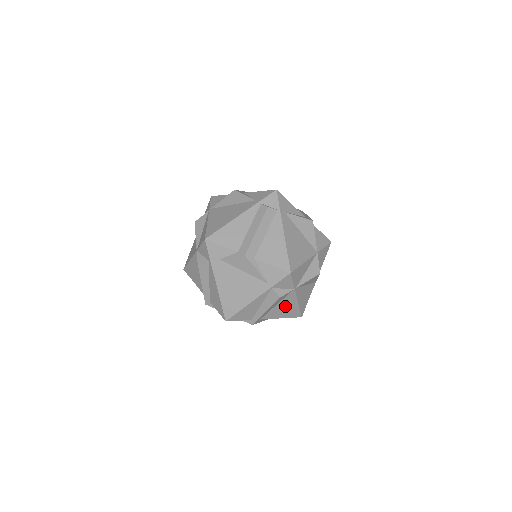
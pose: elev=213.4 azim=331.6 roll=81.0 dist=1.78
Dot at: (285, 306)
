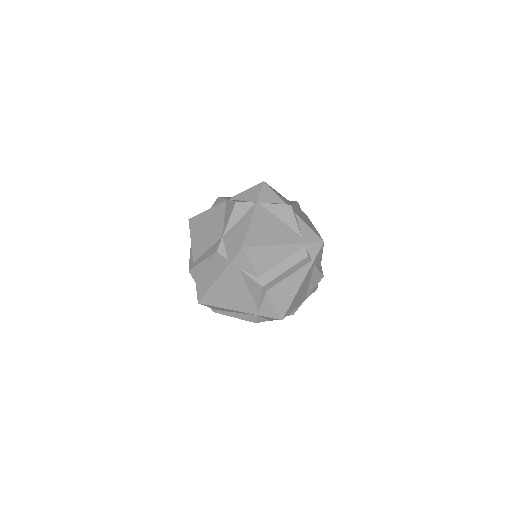
Dot at: occluded
